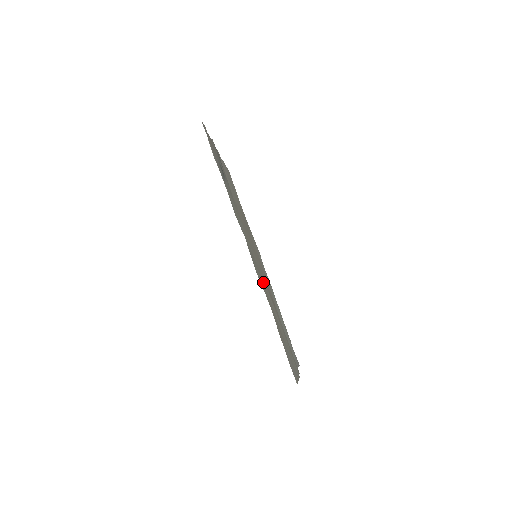
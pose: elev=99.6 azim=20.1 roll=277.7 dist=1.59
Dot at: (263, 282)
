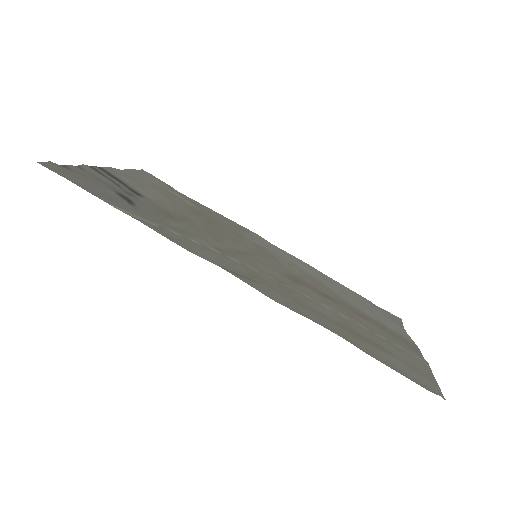
Dot at: (292, 293)
